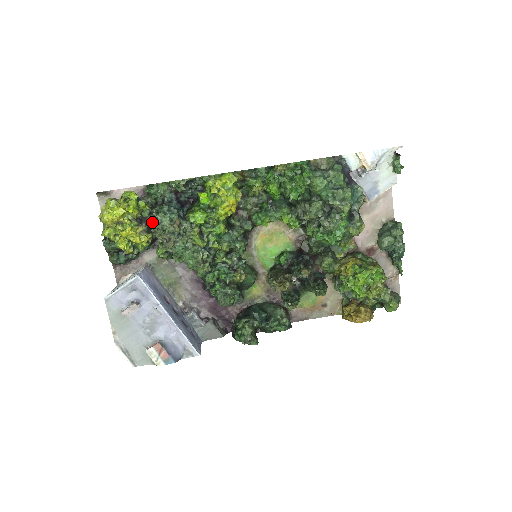
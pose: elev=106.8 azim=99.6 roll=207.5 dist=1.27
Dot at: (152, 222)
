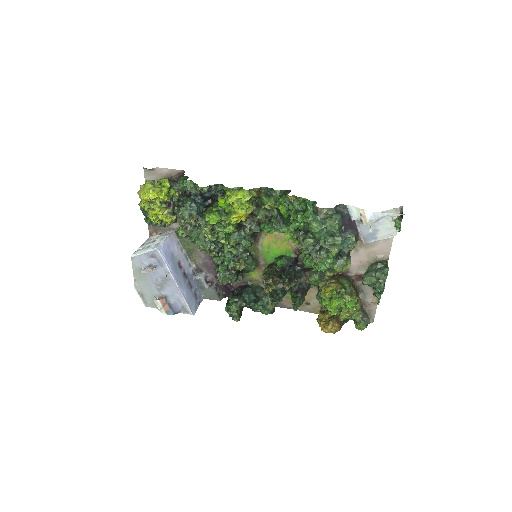
Dot at: (176, 210)
